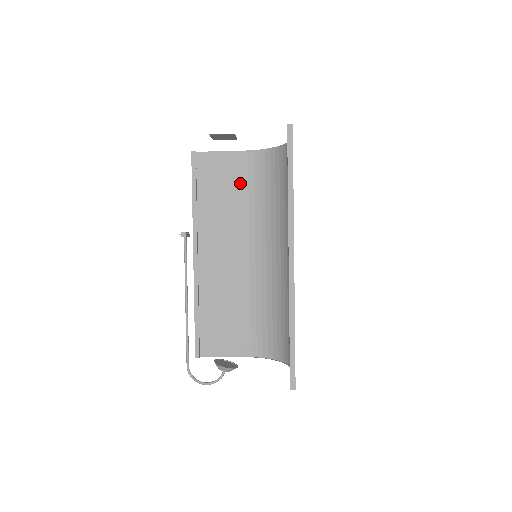
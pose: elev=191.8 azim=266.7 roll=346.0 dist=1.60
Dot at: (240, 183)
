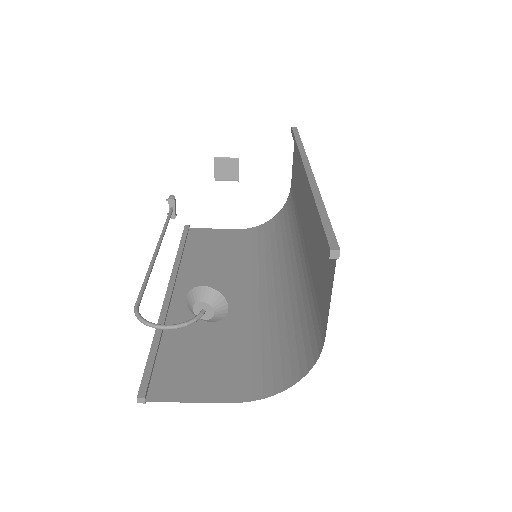
Dot at: (235, 246)
